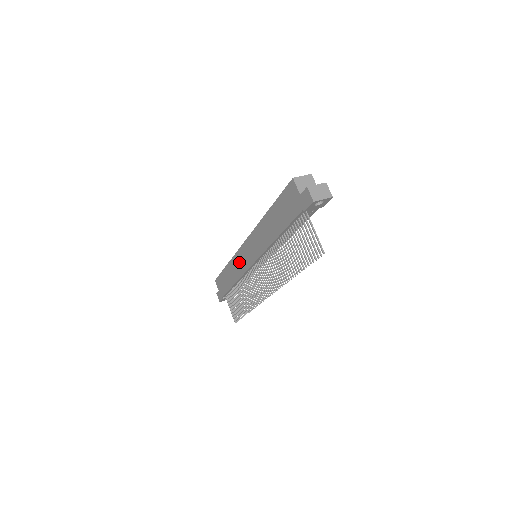
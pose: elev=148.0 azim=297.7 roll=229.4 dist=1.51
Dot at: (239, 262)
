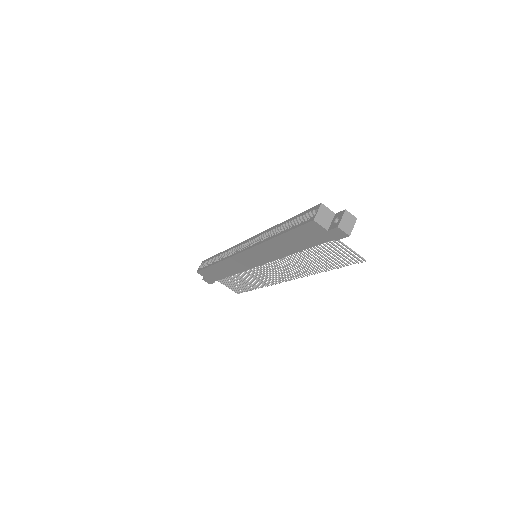
Dot at: (236, 264)
